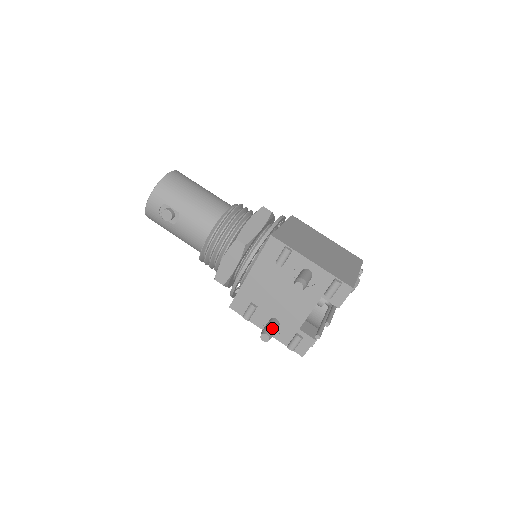
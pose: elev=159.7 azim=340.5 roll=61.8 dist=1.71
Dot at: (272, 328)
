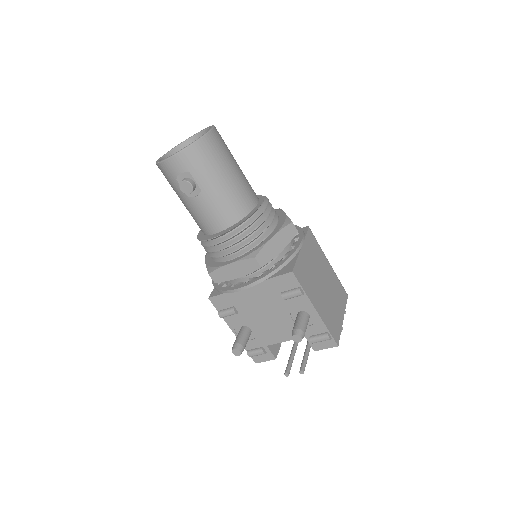
Dot at: (246, 343)
